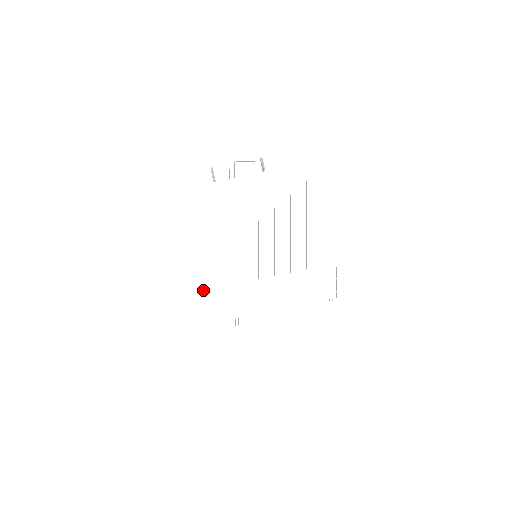
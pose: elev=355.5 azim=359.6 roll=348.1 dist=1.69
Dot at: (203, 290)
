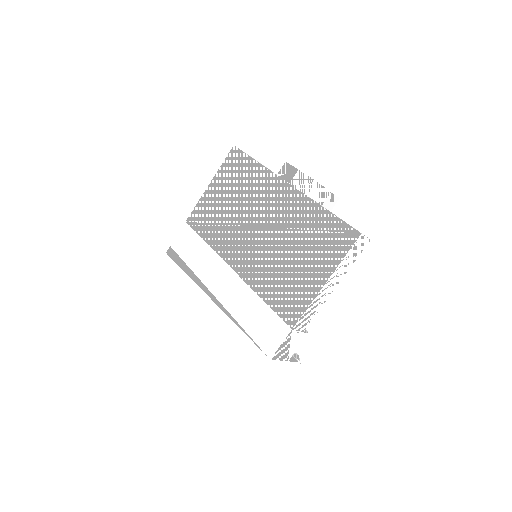
Dot at: (203, 238)
